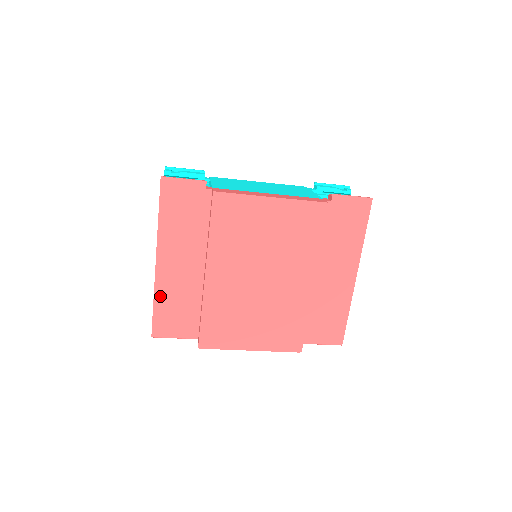
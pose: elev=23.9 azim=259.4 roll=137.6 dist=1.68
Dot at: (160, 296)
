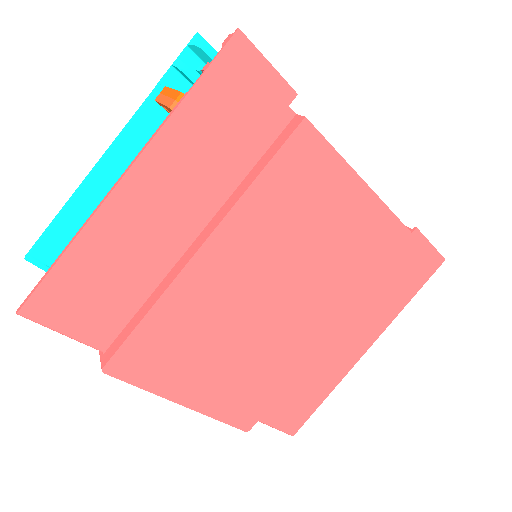
Dot at: (88, 244)
